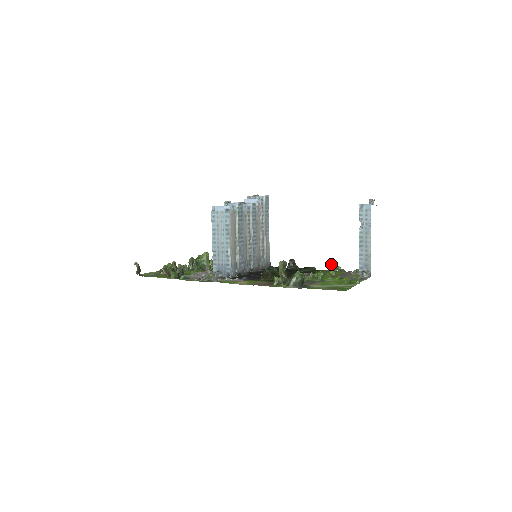
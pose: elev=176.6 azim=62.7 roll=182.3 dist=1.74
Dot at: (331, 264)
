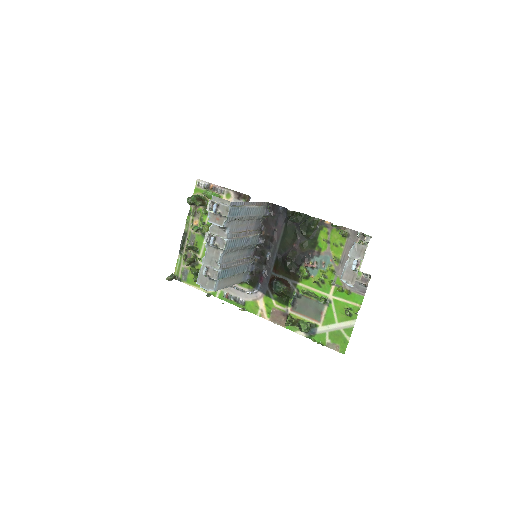
Dot at: (332, 226)
